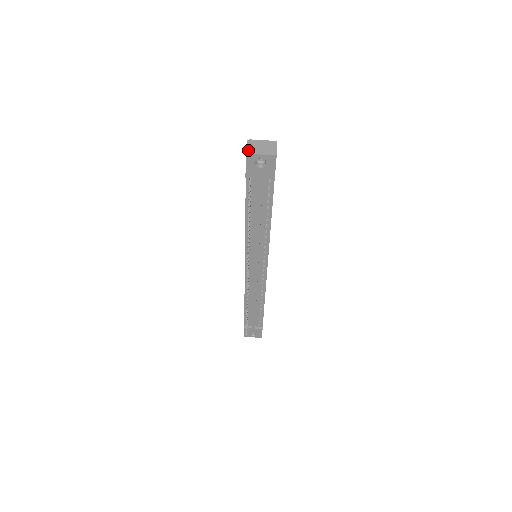
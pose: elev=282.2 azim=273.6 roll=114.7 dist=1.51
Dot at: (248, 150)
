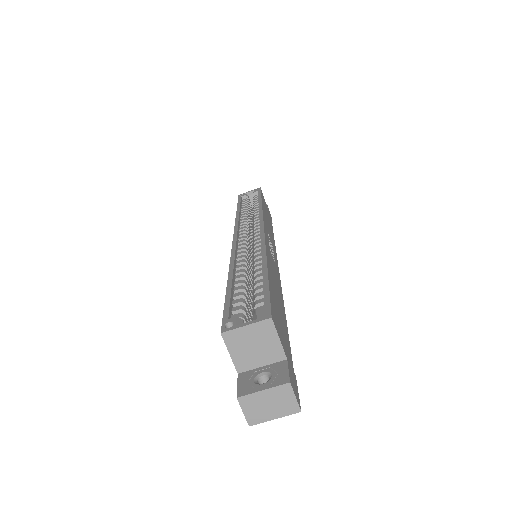
Dot at: (249, 419)
